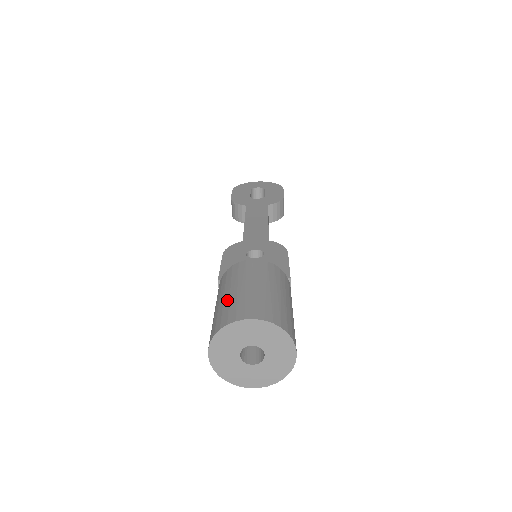
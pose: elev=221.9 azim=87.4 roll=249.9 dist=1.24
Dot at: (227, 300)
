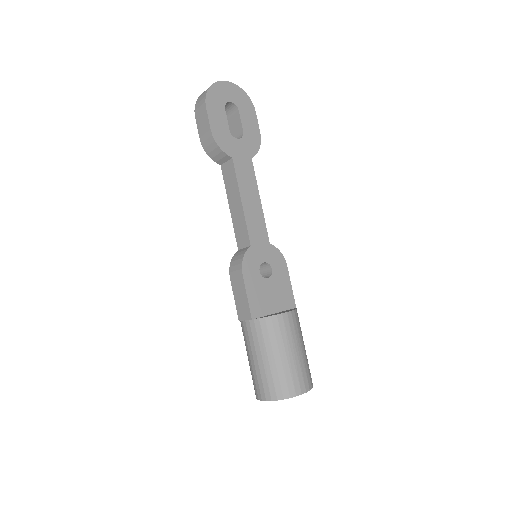
Dot at: (281, 367)
